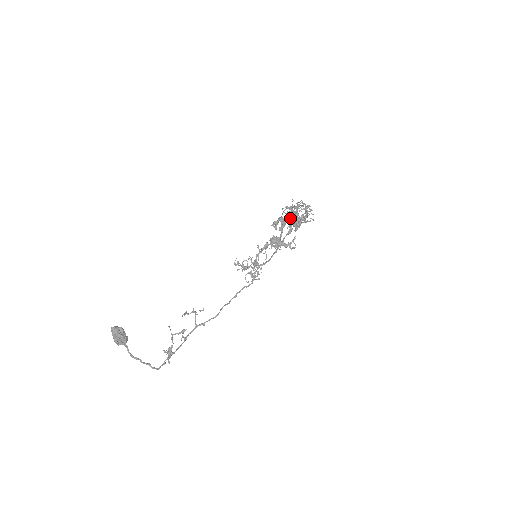
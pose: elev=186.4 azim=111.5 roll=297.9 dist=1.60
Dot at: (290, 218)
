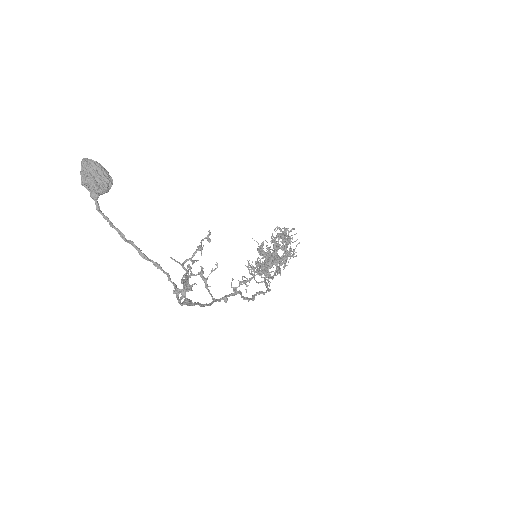
Dot at: occluded
